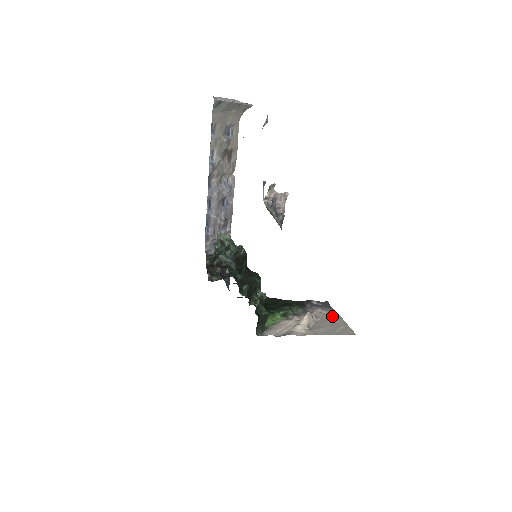
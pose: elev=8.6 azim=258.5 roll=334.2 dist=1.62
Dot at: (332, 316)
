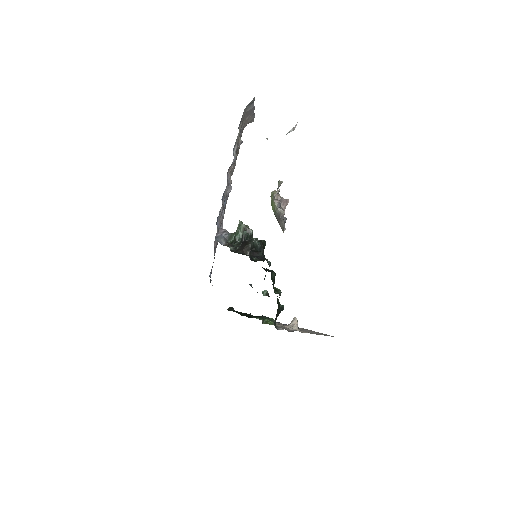
Dot at: (301, 328)
